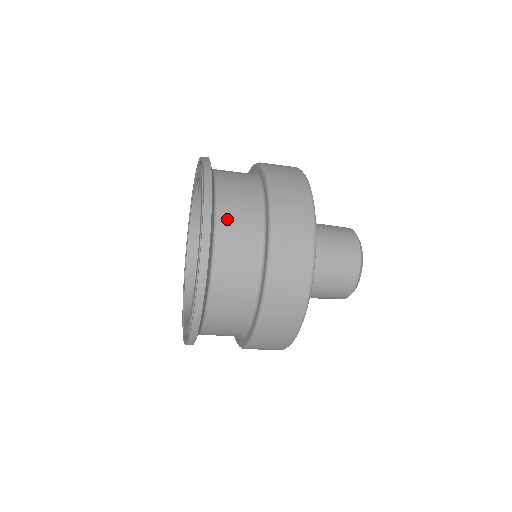
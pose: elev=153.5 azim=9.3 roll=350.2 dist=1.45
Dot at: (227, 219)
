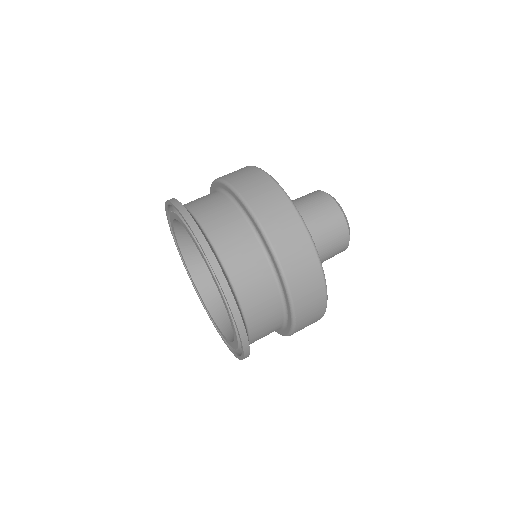
Dot at: (193, 203)
